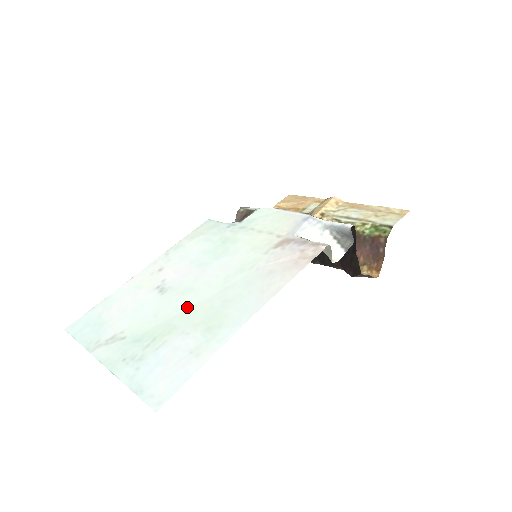
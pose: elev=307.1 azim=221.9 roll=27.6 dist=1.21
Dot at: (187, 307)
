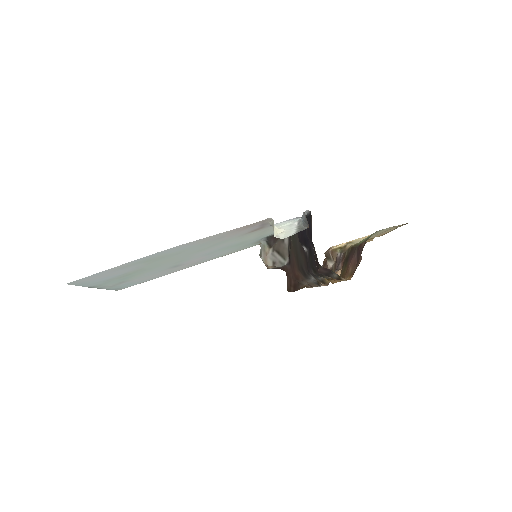
Dot at: (164, 263)
